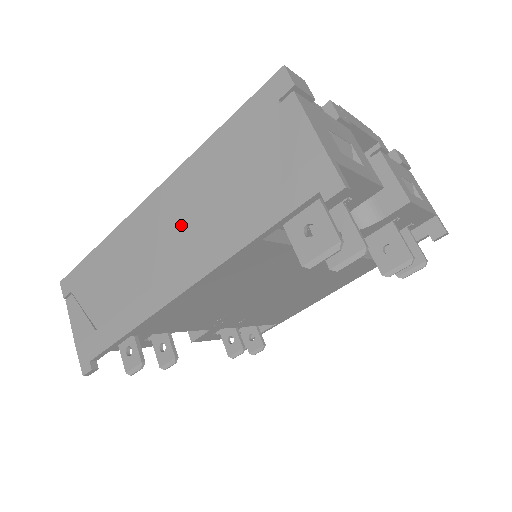
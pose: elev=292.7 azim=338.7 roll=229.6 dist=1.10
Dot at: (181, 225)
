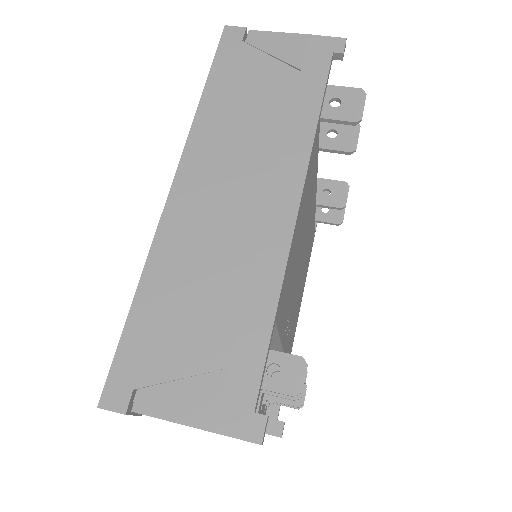
Dot at: (238, 168)
